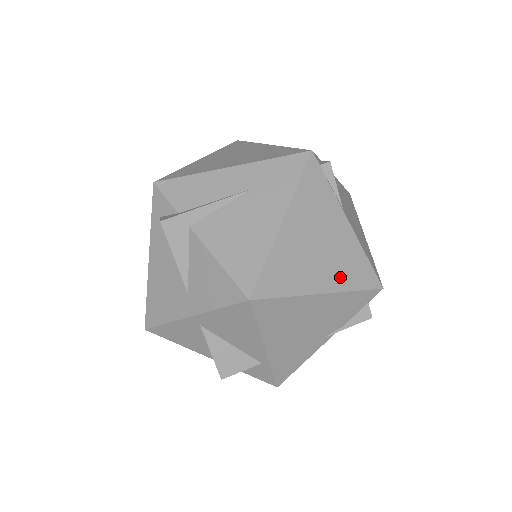
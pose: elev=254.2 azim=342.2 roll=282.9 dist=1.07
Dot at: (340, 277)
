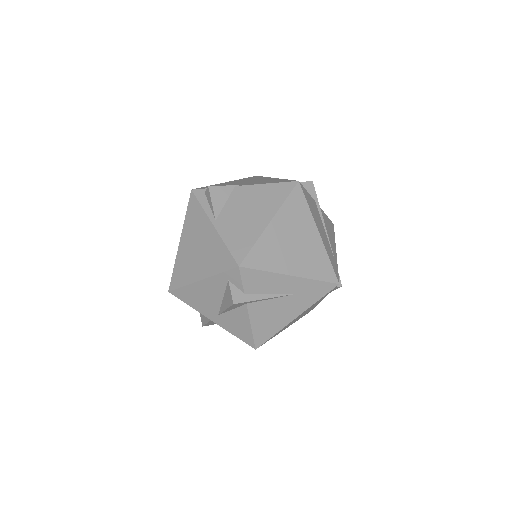
Dot at: occluded
